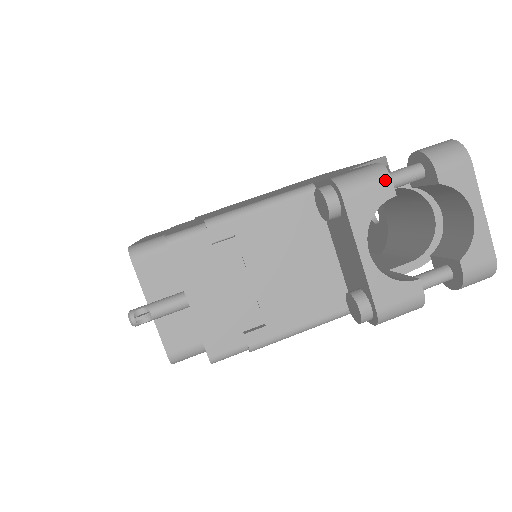
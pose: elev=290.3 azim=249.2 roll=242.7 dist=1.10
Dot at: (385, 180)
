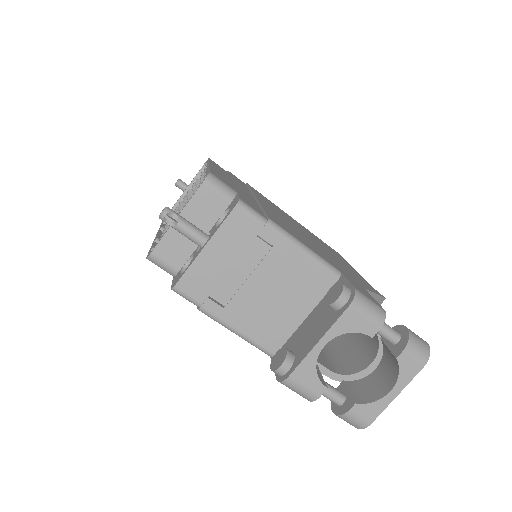
Dot at: (378, 324)
